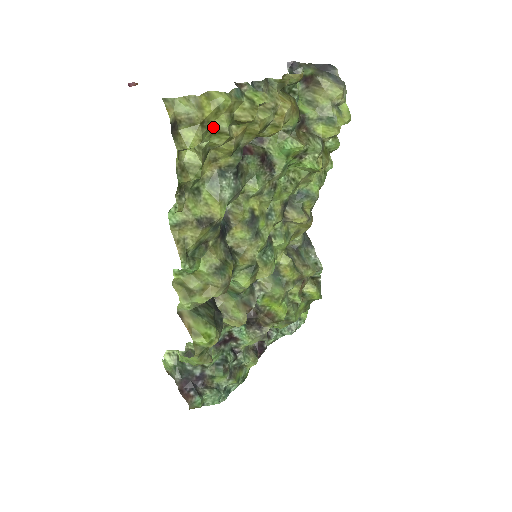
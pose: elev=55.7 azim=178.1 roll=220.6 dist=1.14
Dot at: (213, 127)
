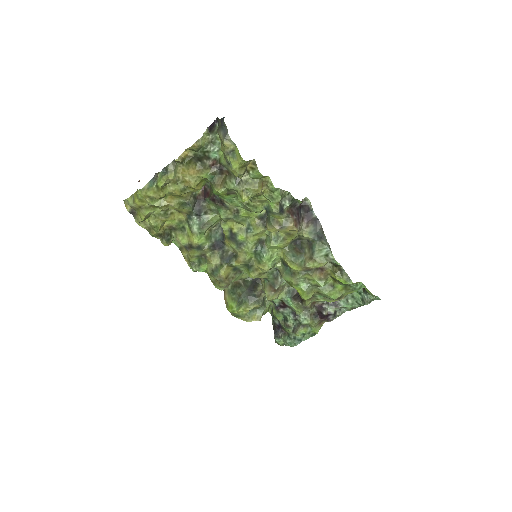
Dot at: (150, 205)
